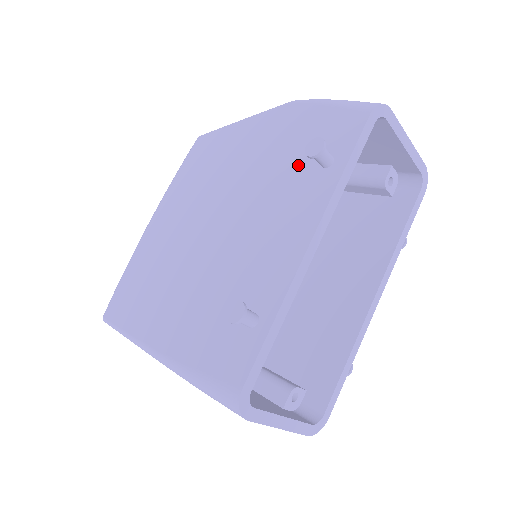
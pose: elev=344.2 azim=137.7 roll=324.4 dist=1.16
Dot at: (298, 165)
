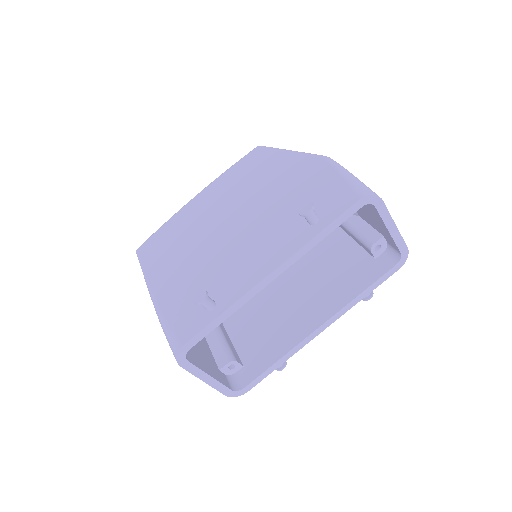
Dot at: occluded
